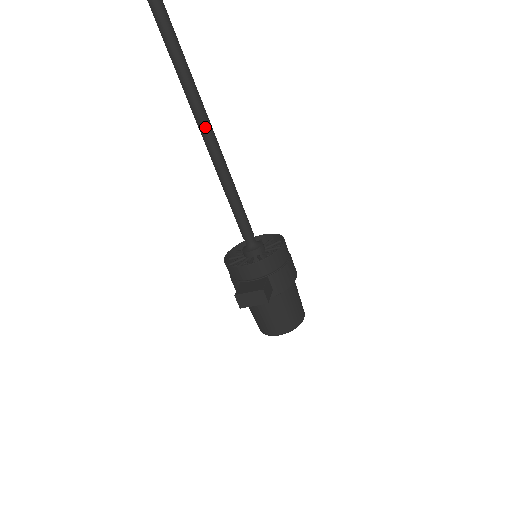
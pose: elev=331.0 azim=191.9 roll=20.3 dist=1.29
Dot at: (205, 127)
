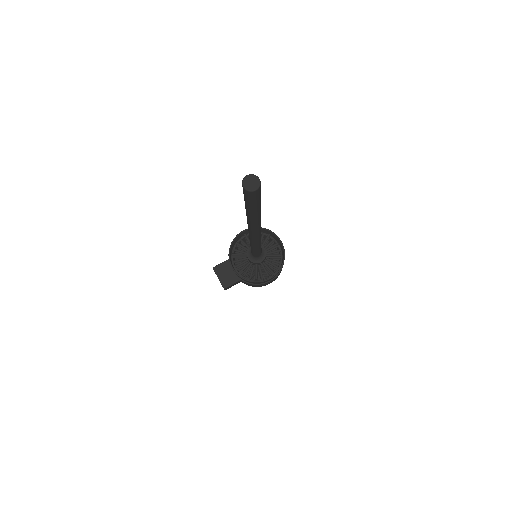
Dot at: (250, 232)
